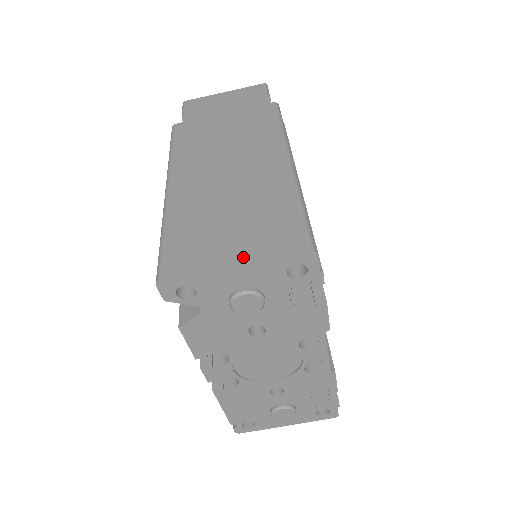
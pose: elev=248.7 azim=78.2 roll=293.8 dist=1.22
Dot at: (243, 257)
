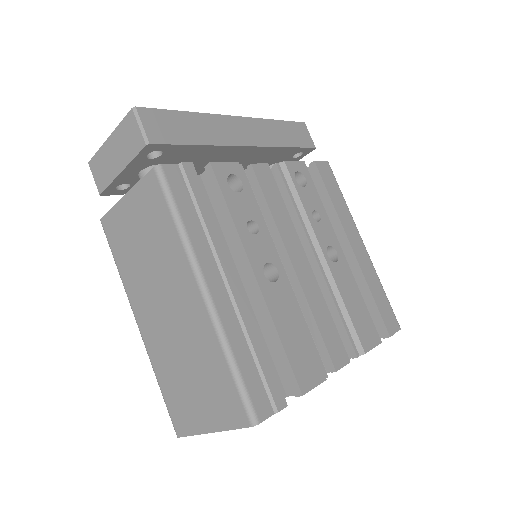
Dot at: (213, 425)
